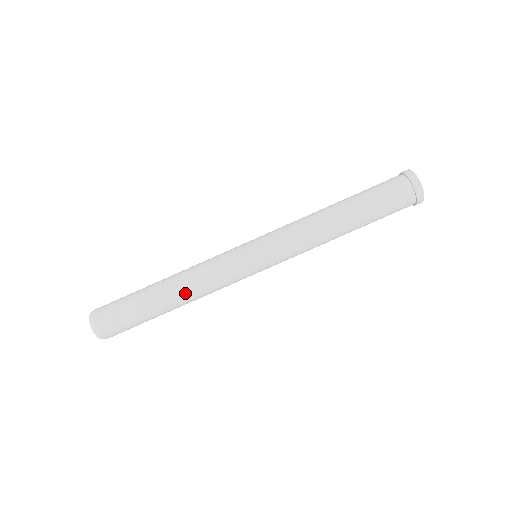
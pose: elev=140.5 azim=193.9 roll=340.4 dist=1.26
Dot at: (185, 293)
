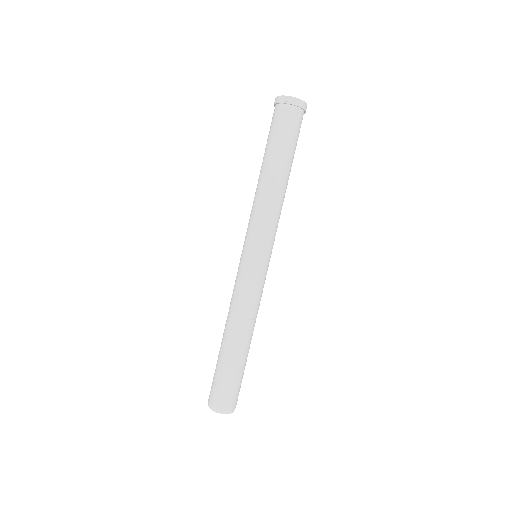
Dot at: (230, 323)
